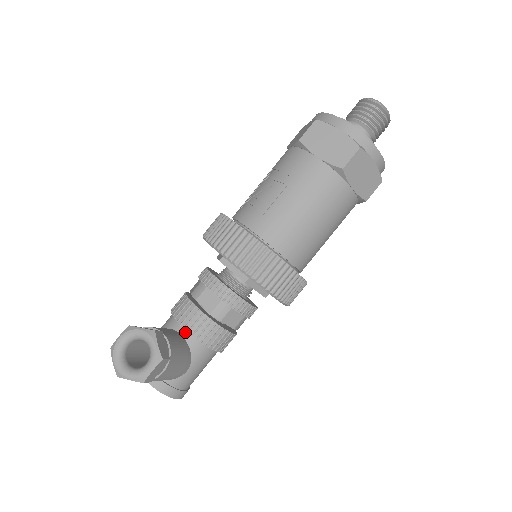
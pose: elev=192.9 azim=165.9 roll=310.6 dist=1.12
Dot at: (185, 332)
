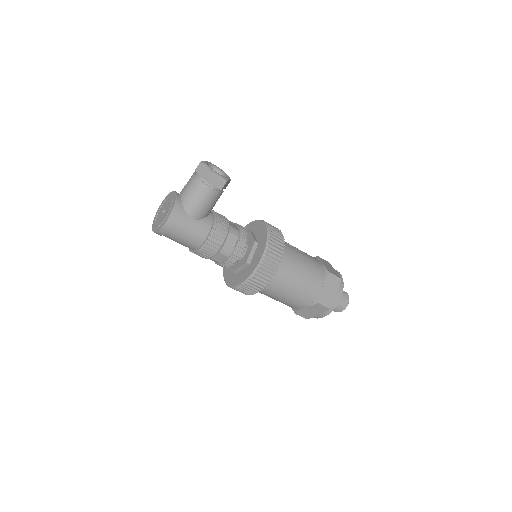
Dot at: (212, 214)
